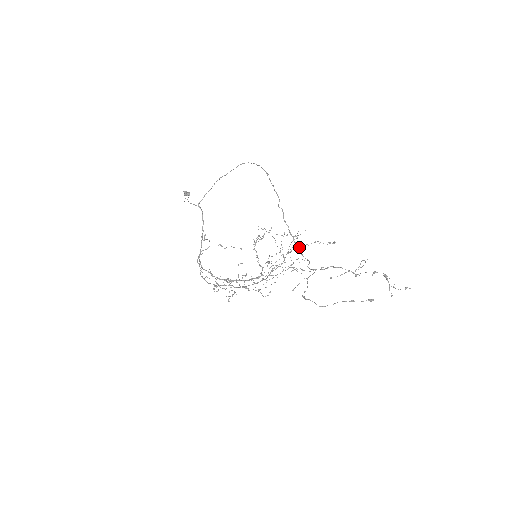
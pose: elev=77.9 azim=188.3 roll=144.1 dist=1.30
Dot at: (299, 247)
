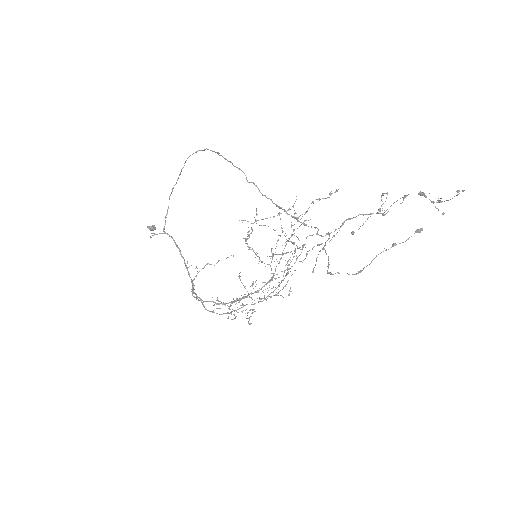
Dot at: (297, 218)
